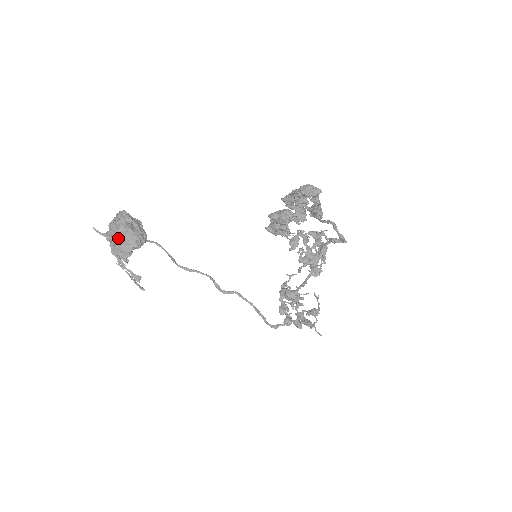
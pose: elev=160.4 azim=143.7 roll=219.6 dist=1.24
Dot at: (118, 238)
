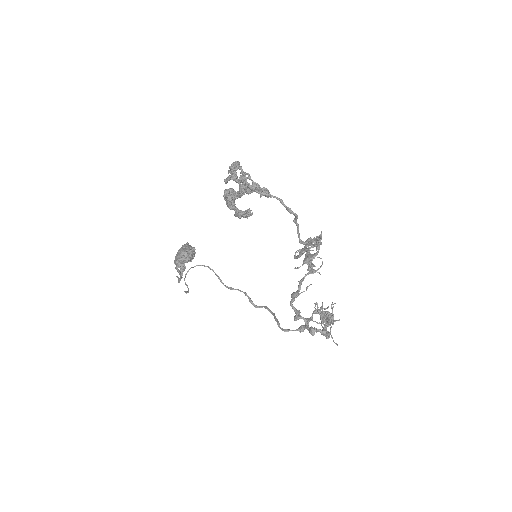
Dot at: (175, 256)
